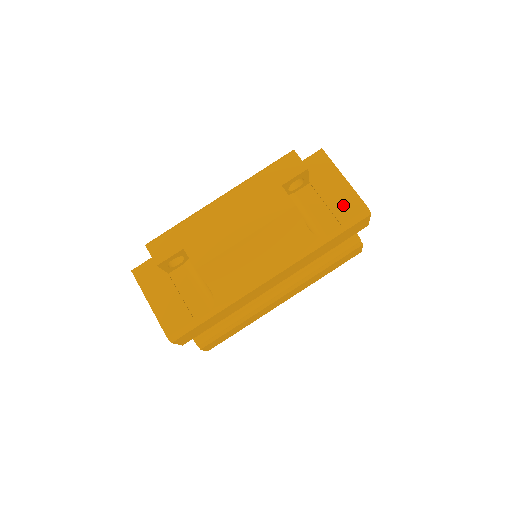
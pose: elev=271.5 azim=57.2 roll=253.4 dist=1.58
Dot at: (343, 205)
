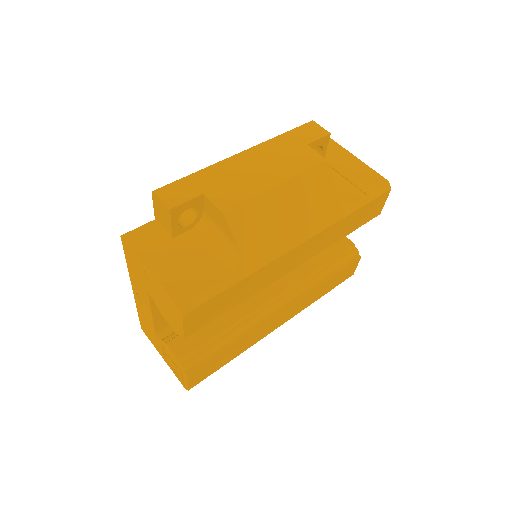
Dot at: (363, 178)
